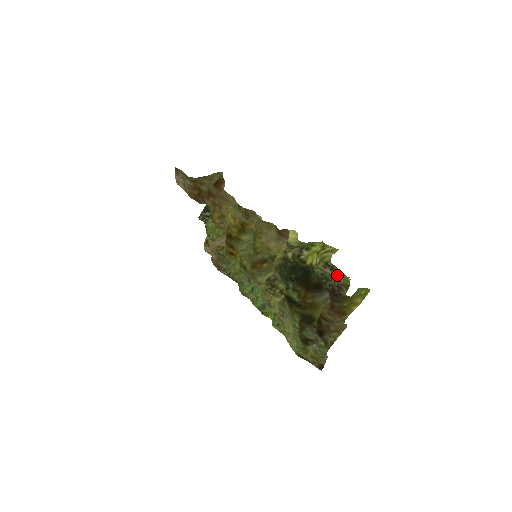
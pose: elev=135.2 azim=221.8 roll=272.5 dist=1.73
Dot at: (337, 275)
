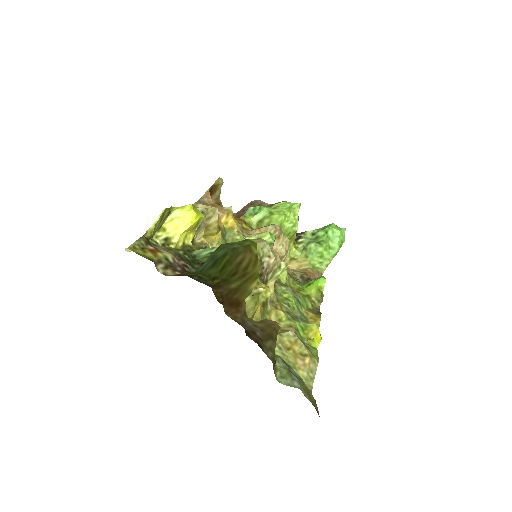
Dot at: (149, 250)
